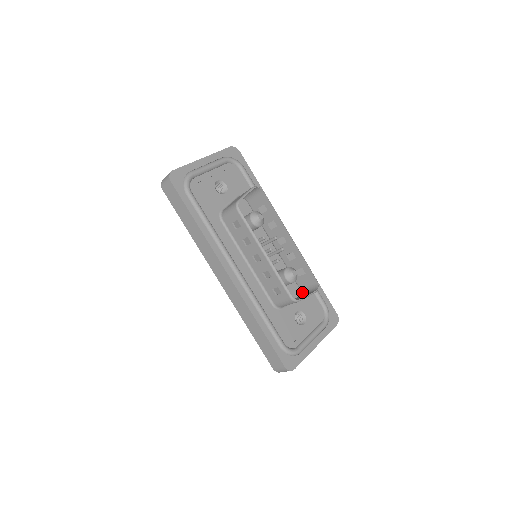
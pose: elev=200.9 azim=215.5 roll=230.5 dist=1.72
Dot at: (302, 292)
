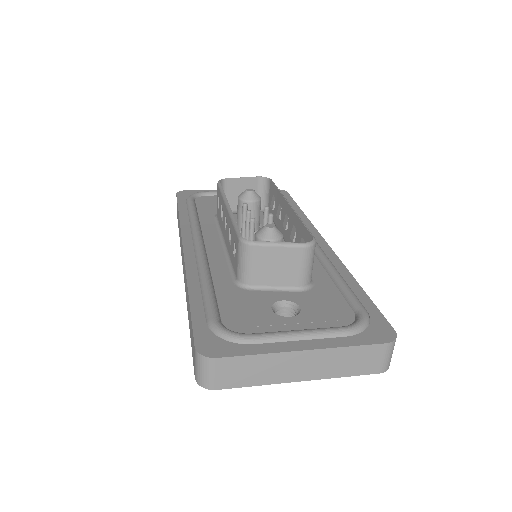
Dot at: (305, 279)
